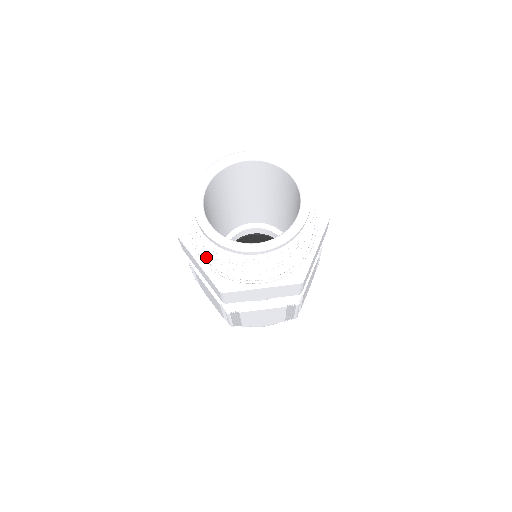
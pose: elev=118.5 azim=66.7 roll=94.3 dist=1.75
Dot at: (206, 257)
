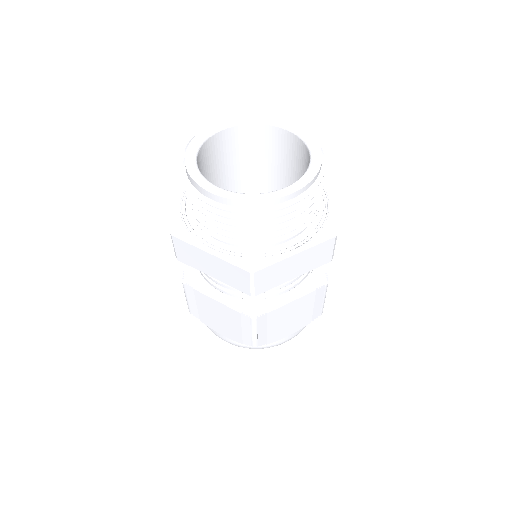
Dot at: (216, 245)
